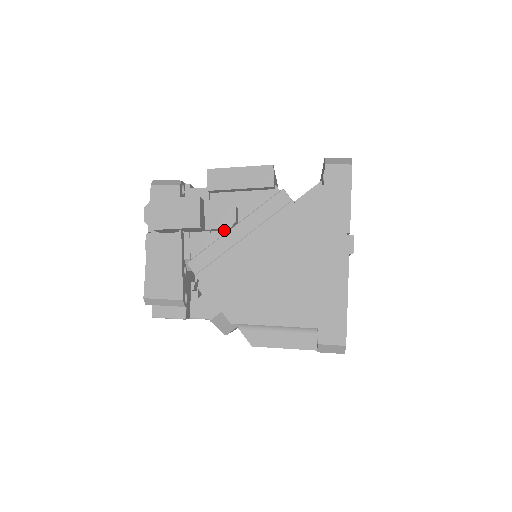
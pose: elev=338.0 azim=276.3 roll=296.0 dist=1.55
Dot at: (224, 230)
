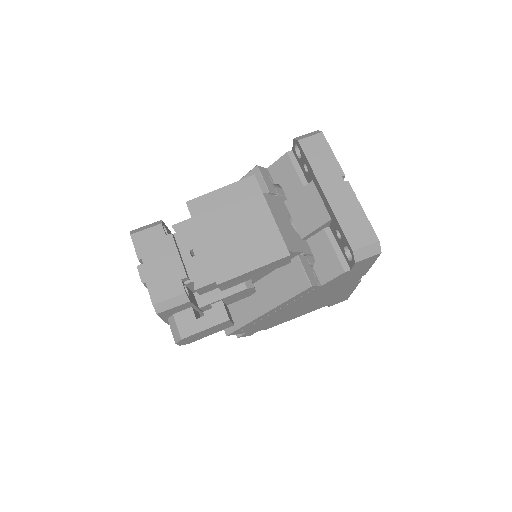
Dot at: occluded
